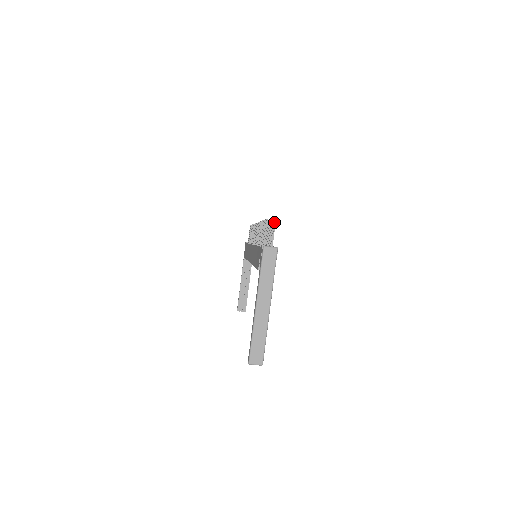
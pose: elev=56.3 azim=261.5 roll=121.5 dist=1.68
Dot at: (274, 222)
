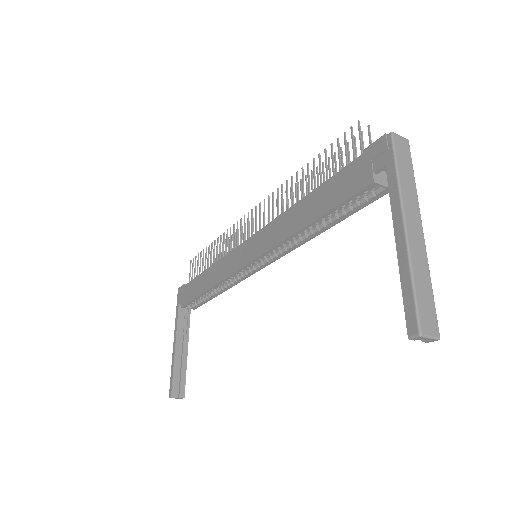
Dot at: (361, 133)
